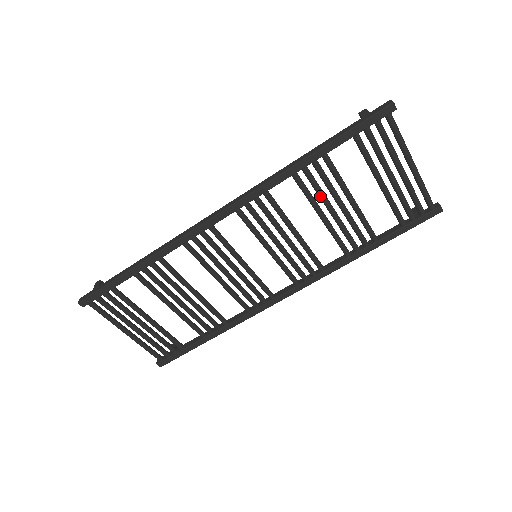
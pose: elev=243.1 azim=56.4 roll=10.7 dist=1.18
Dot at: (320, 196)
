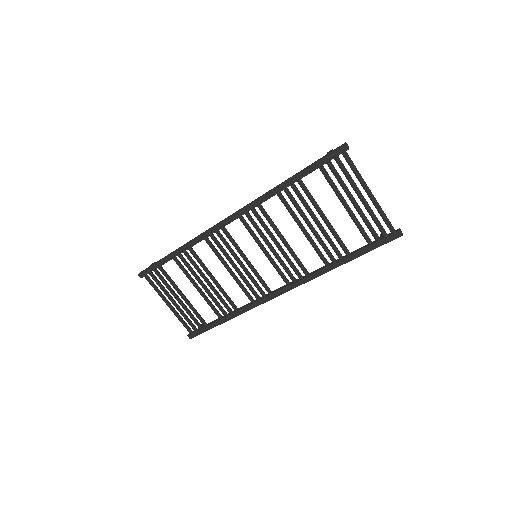
Dot at: (299, 212)
